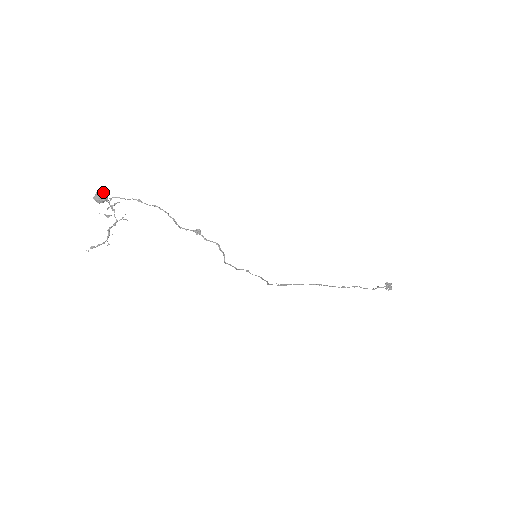
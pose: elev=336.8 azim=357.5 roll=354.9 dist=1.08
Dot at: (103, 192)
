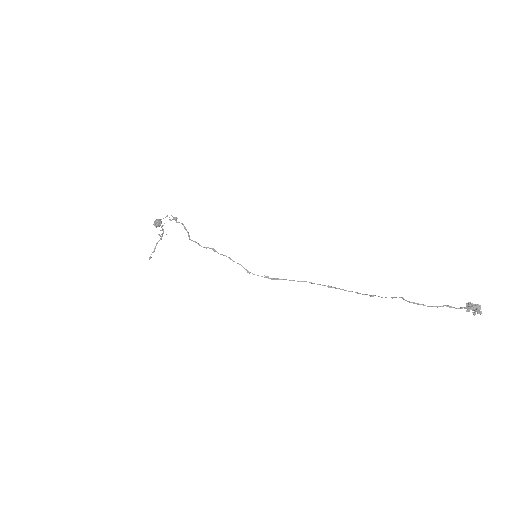
Dot at: (158, 219)
